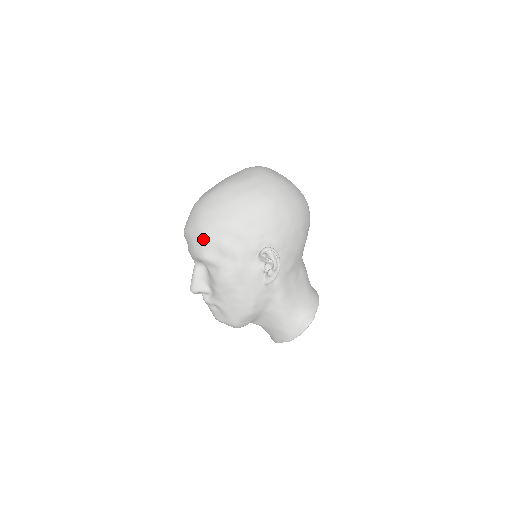
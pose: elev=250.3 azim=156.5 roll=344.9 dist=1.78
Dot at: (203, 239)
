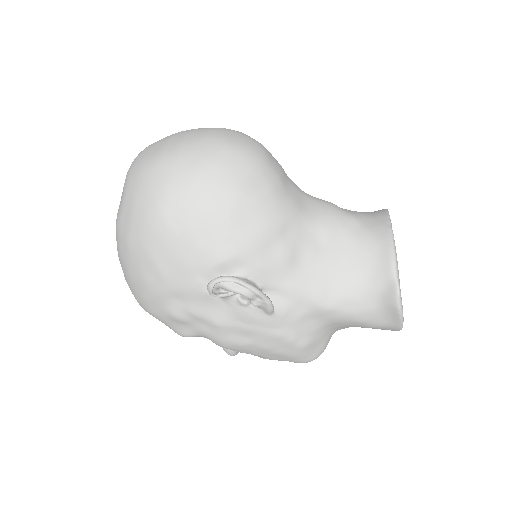
Dot at: occluded
